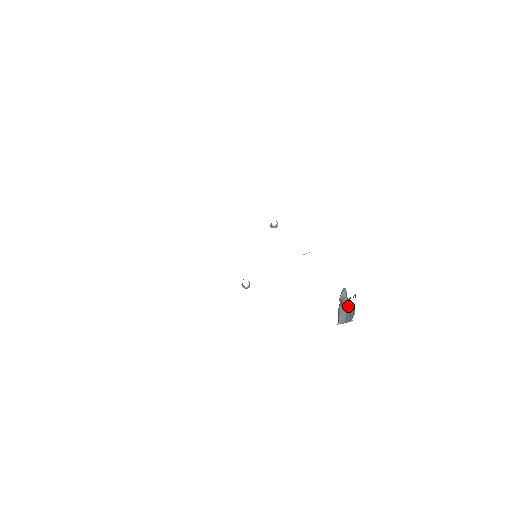
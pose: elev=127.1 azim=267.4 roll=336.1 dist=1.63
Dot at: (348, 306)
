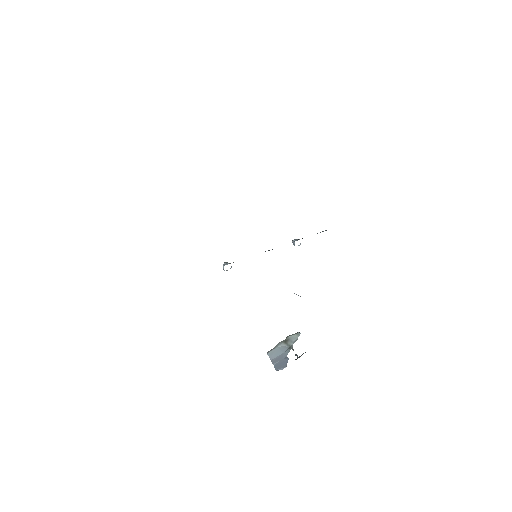
Dot at: (287, 352)
